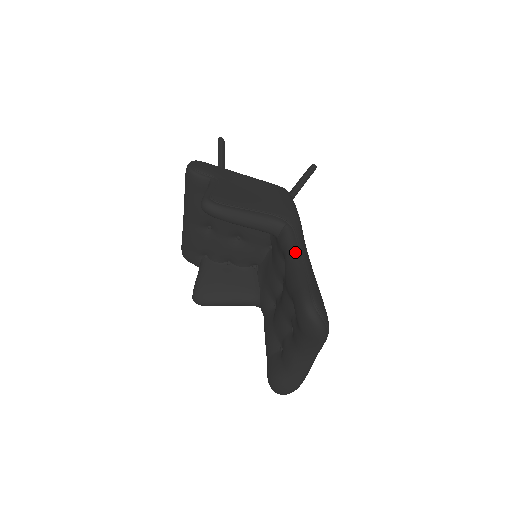
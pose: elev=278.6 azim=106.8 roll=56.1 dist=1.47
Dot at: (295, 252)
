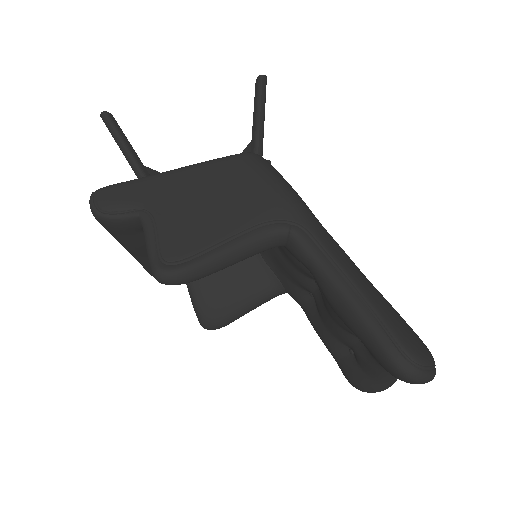
Dot at: (330, 273)
